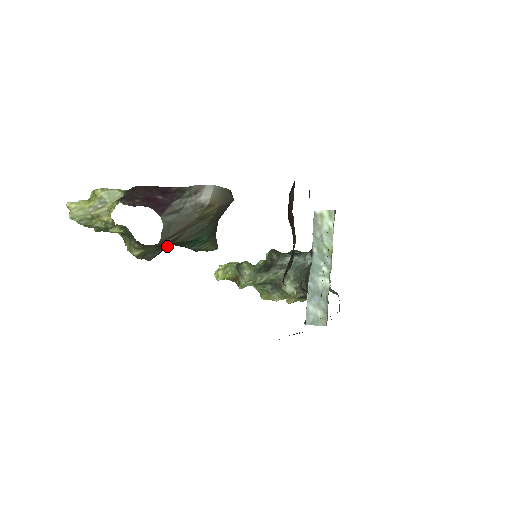
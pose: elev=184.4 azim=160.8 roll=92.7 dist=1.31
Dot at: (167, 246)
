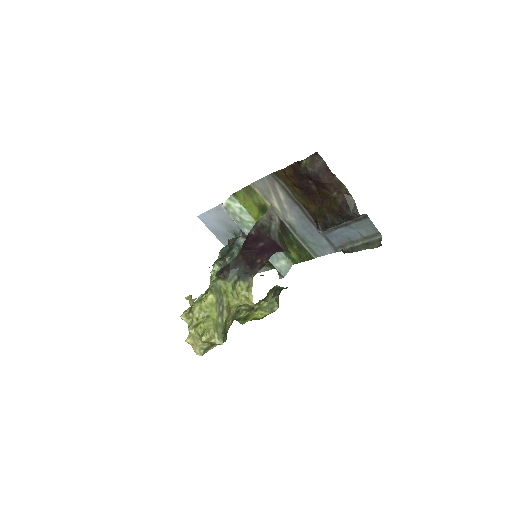
Dot at: occluded
